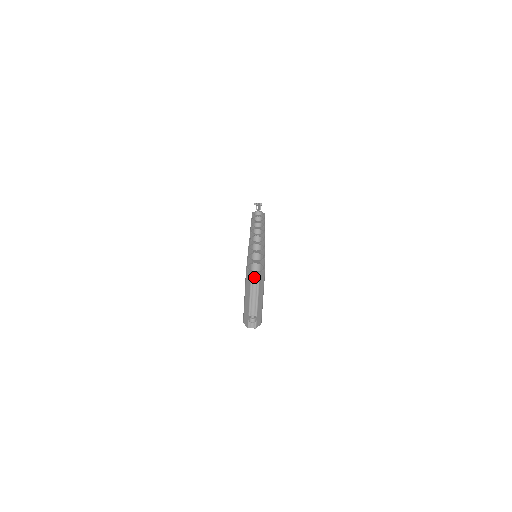
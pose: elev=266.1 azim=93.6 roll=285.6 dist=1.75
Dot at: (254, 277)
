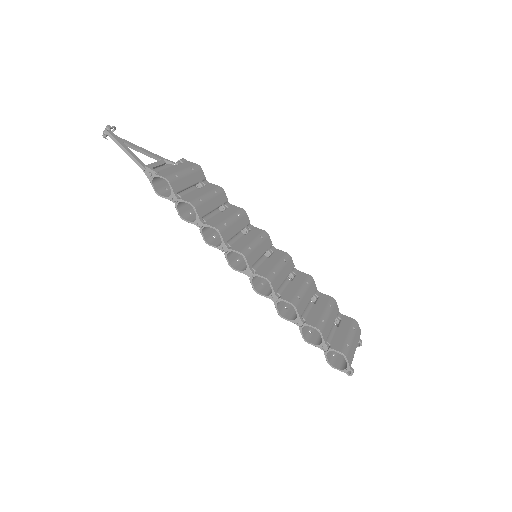
Dot at: (351, 374)
